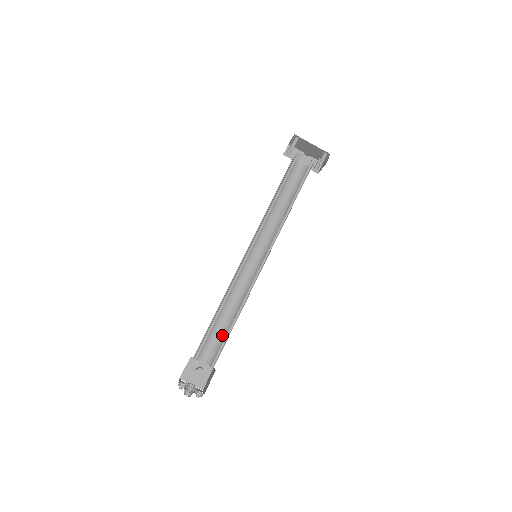
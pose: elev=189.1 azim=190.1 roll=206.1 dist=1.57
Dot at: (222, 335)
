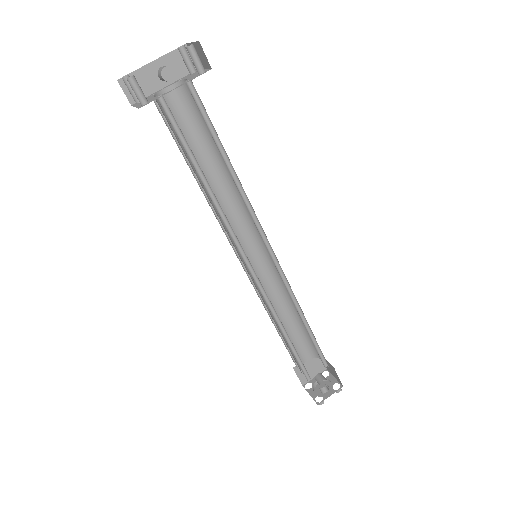
Dot at: (300, 332)
